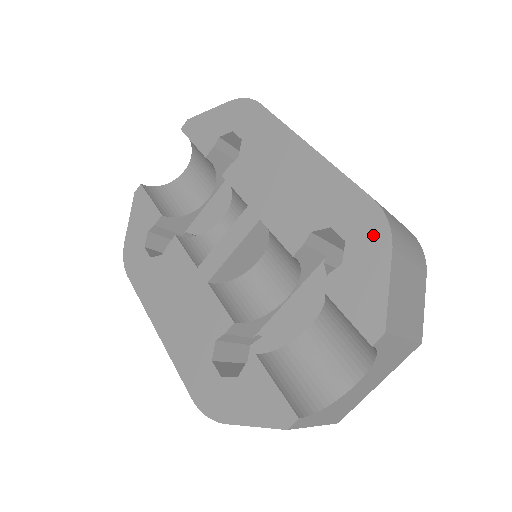
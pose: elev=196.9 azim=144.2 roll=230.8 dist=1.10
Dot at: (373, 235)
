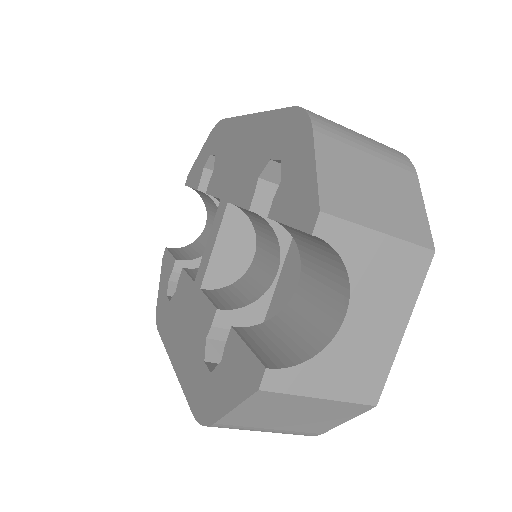
Dot at: (298, 134)
